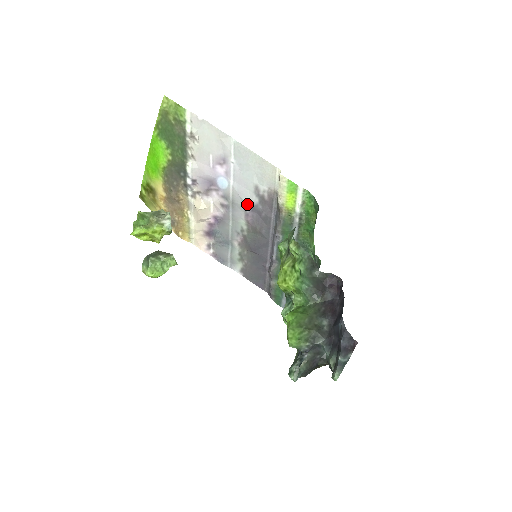
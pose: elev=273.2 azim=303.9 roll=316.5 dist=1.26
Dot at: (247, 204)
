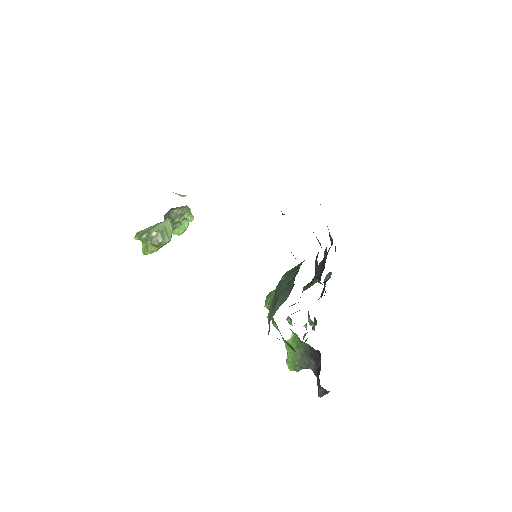
Dot at: occluded
